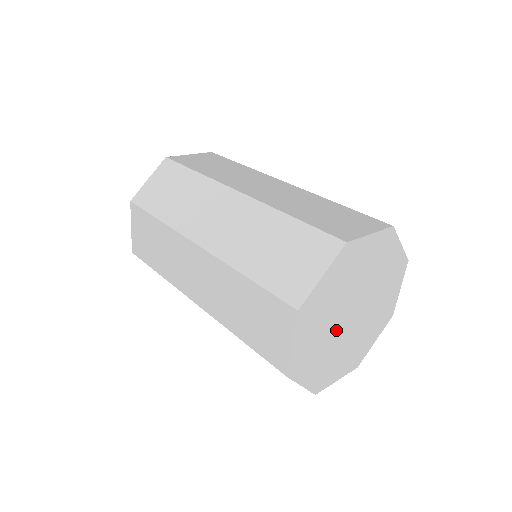
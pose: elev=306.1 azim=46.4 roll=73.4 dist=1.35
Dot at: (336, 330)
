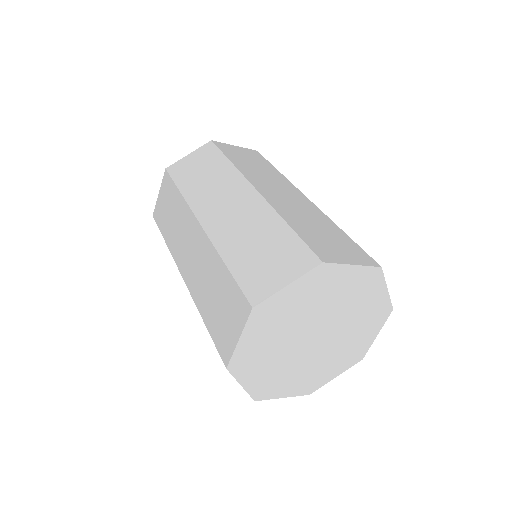
Dot at: (292, 346)
